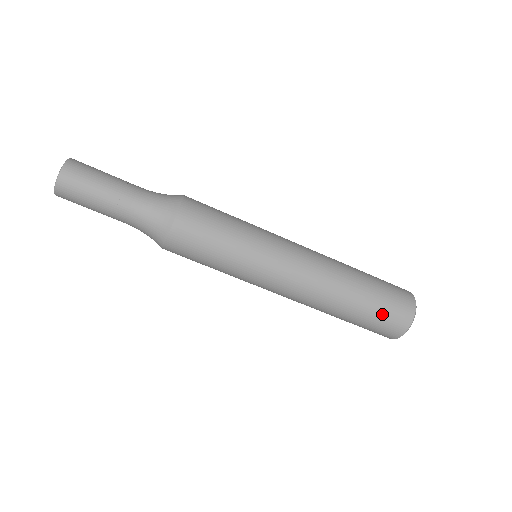
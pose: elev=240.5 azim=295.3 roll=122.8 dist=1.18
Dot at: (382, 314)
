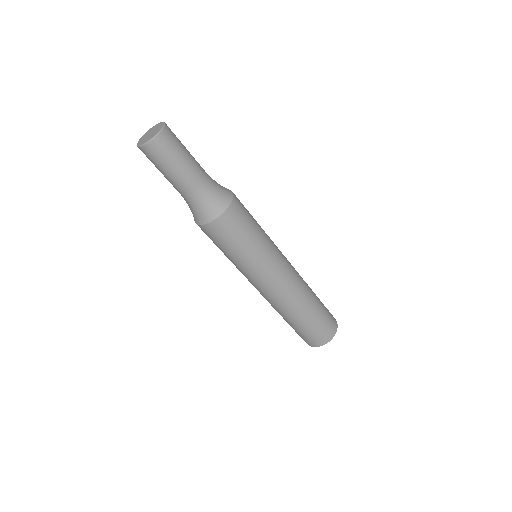
Dot at: (324, 321)
